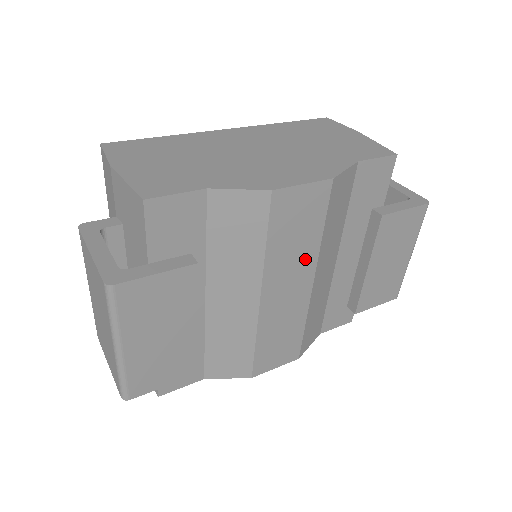
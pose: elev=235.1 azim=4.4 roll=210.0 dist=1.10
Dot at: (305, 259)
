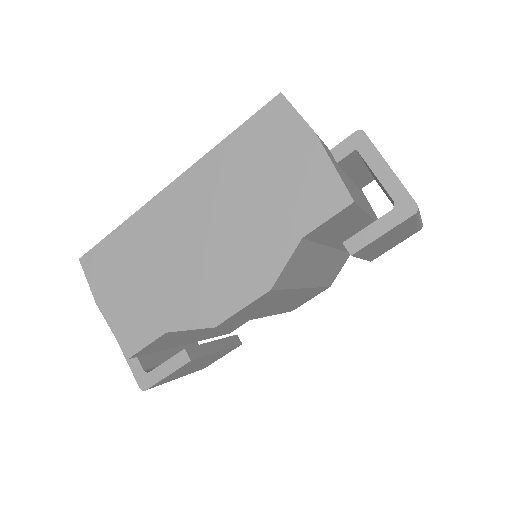
Dot at: (286, 296)
